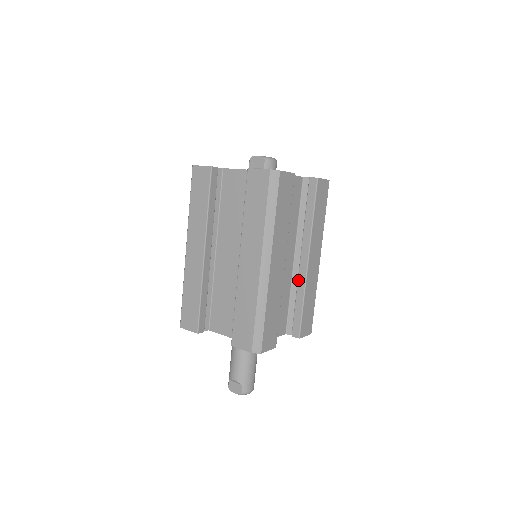
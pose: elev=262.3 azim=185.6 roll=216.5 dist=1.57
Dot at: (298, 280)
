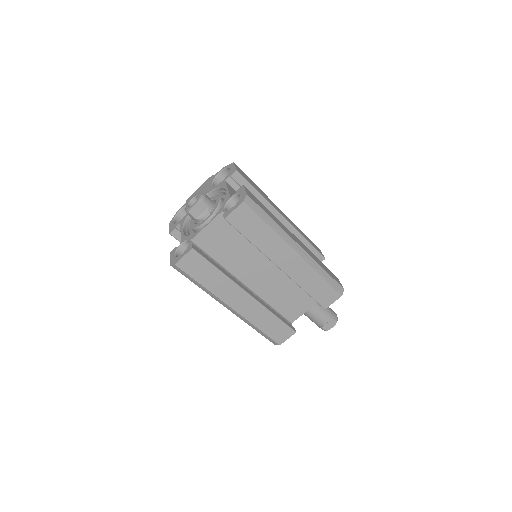
Dot at: occluded
